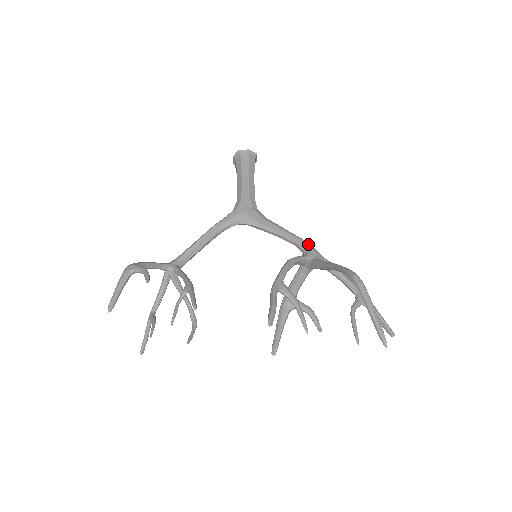
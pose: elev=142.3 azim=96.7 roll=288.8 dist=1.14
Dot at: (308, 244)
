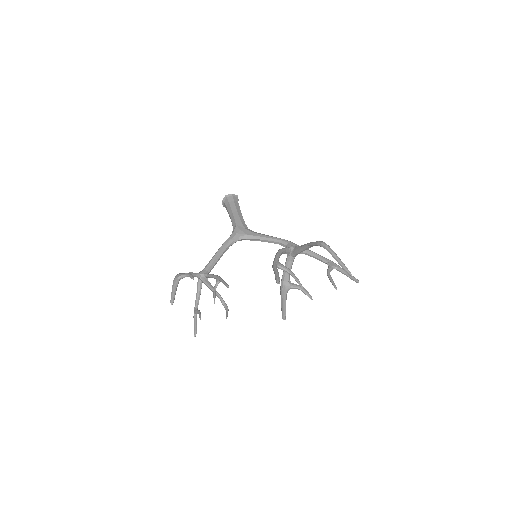
Dot at: (288, 241)
